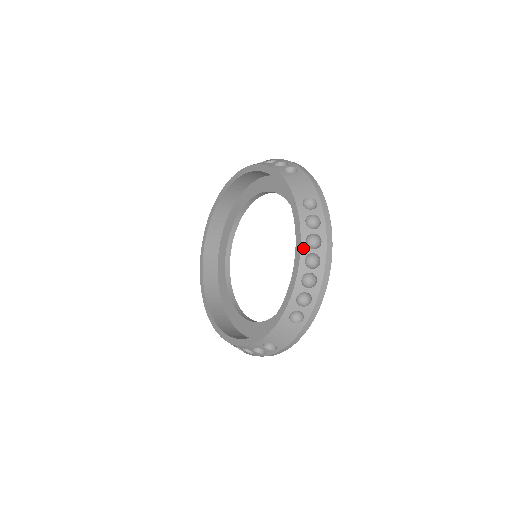
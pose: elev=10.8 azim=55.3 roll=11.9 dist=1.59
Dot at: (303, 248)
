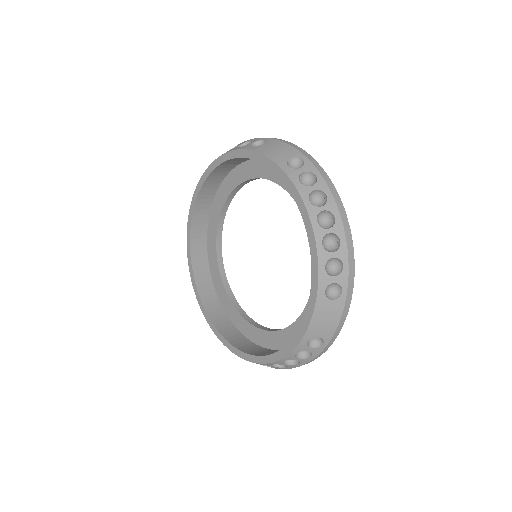
Dot at: (309, 209)
